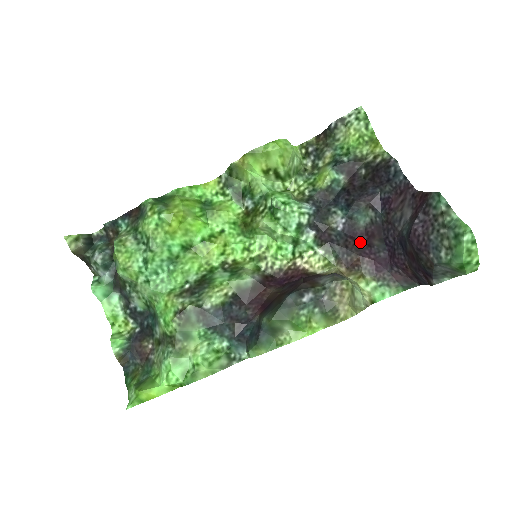
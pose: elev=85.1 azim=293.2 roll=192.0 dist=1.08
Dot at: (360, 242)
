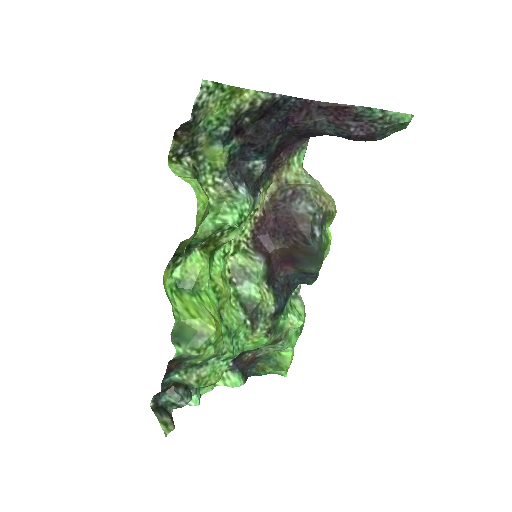
Dot at: (276, 154)
